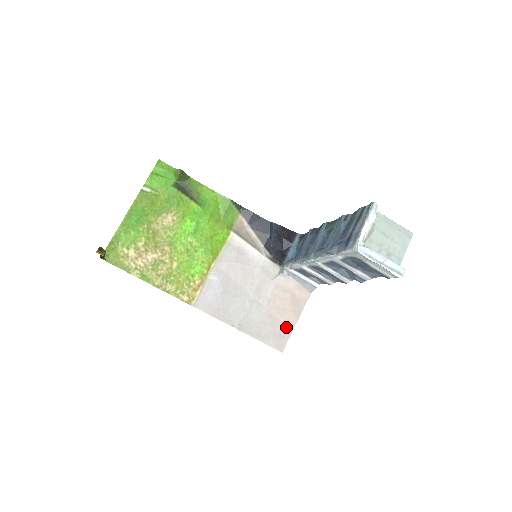
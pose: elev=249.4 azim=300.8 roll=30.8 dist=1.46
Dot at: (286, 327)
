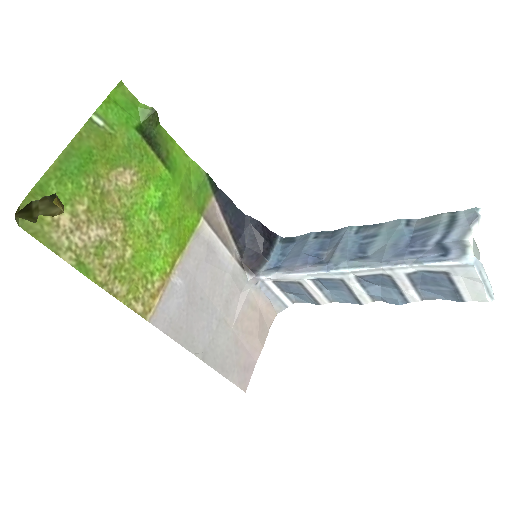
Dot at: (251, 357)
